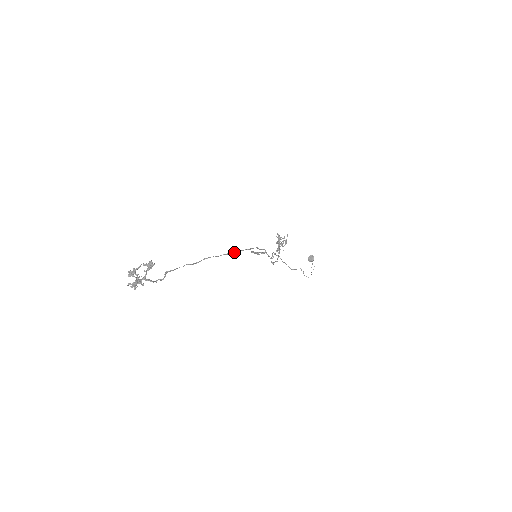
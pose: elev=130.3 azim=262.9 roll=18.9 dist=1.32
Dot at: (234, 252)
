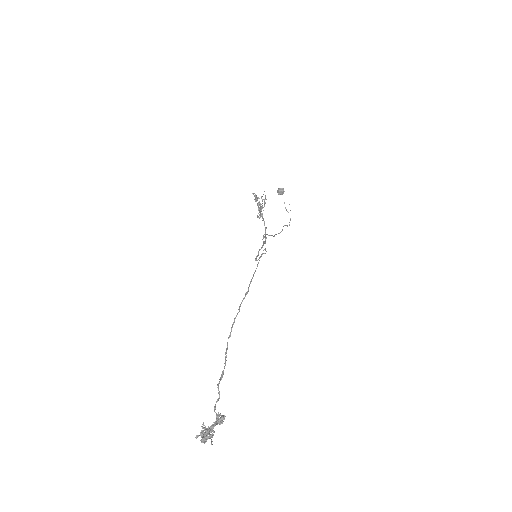
Dot at: (249, 286)
